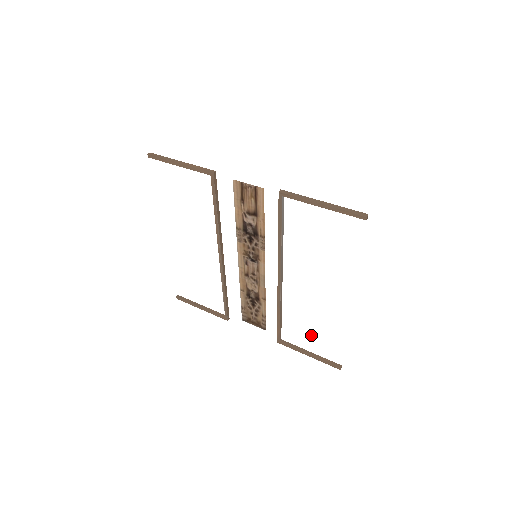
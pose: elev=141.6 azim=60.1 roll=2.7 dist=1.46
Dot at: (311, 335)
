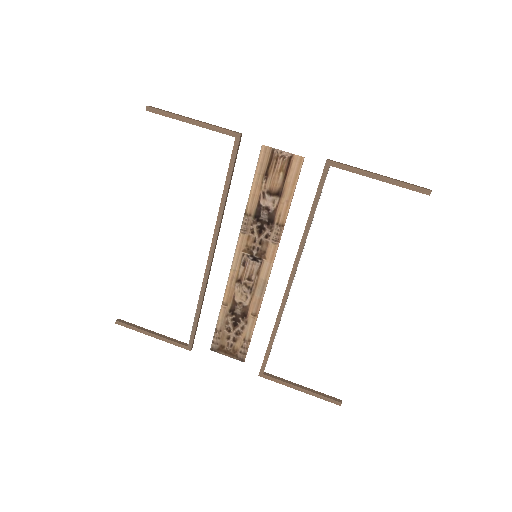
Dot at: (296, 368)
